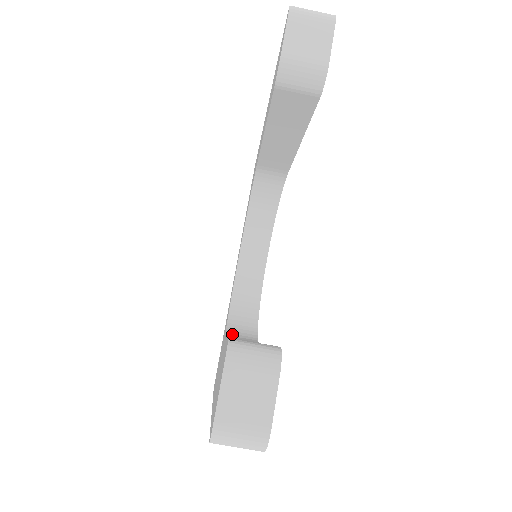
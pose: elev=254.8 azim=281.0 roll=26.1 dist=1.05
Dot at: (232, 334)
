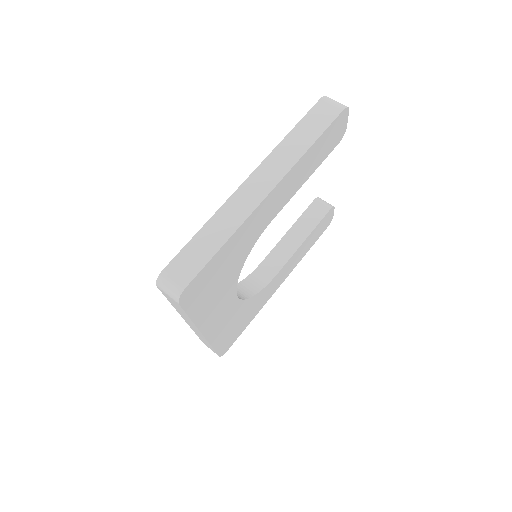
Dot at: occluded
